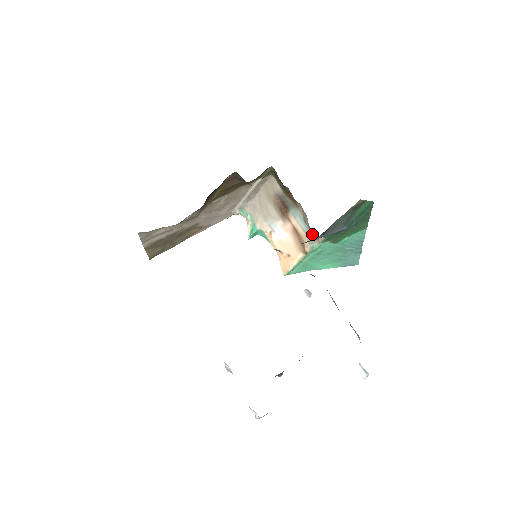
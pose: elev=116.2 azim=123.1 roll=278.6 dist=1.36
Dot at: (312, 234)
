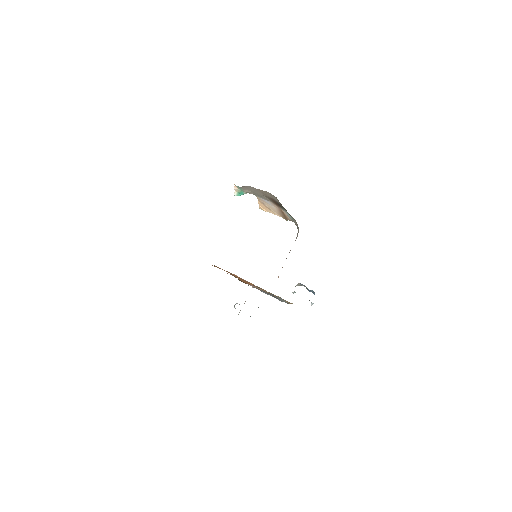
Dot at: occluded
